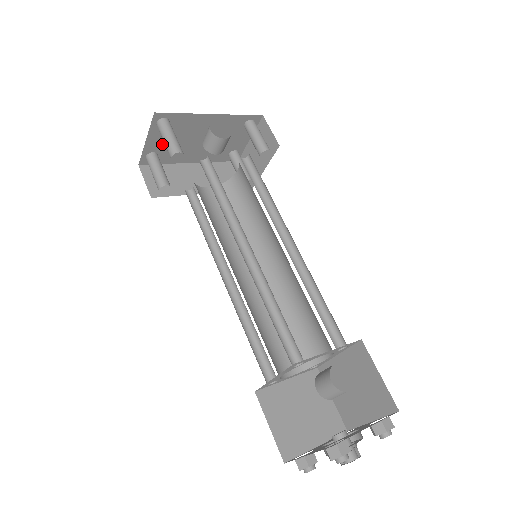
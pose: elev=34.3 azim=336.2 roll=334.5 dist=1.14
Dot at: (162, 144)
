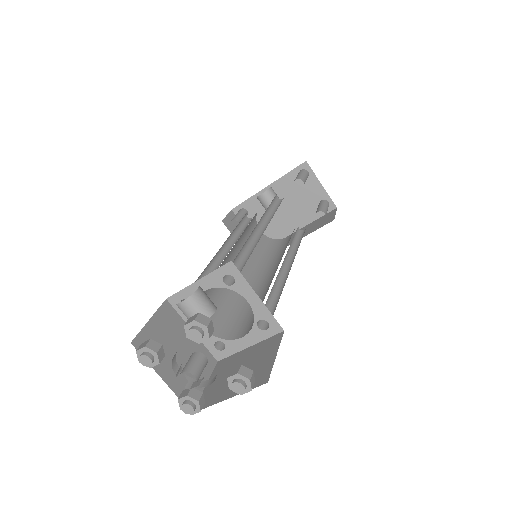
Dot at: occluded
